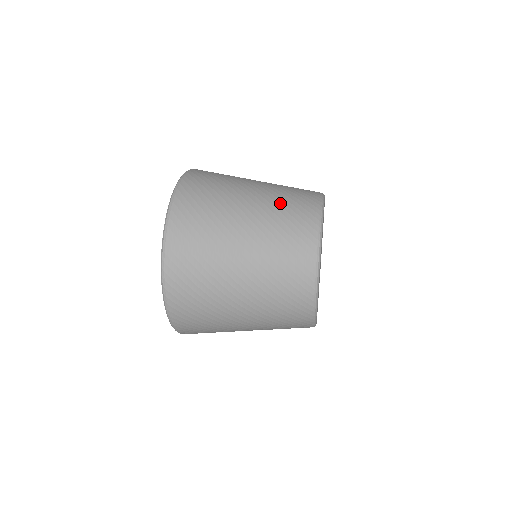
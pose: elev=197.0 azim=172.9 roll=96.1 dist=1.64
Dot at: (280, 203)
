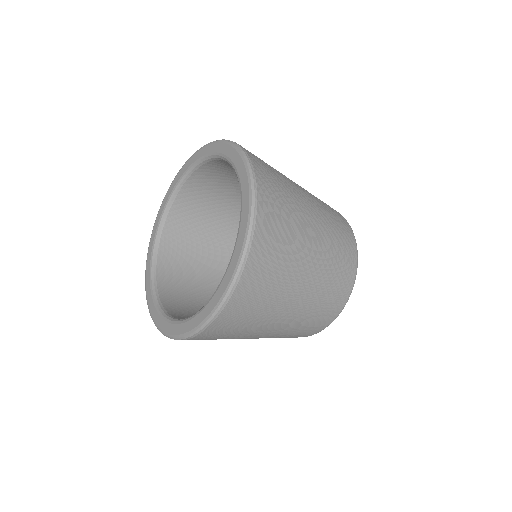
Dot at: (334, 245)
